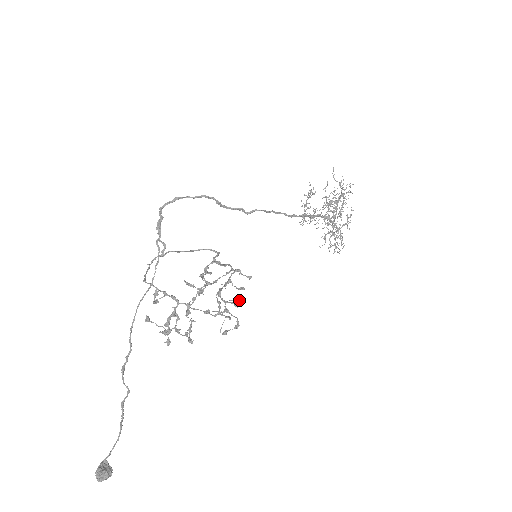
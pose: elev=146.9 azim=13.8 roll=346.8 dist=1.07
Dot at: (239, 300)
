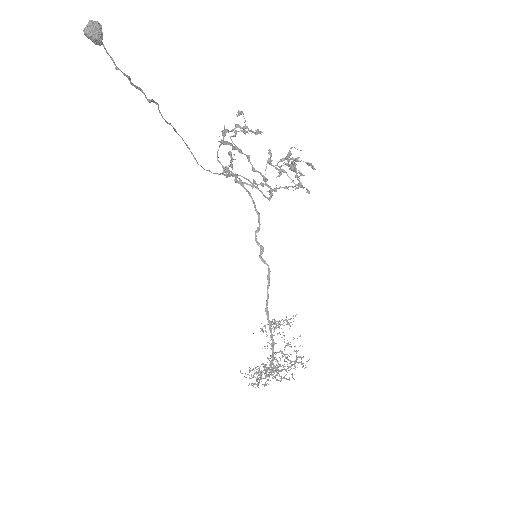
Dot at: (312, 167)
